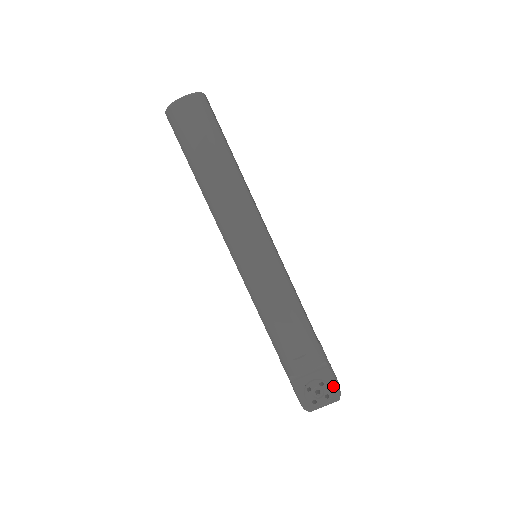
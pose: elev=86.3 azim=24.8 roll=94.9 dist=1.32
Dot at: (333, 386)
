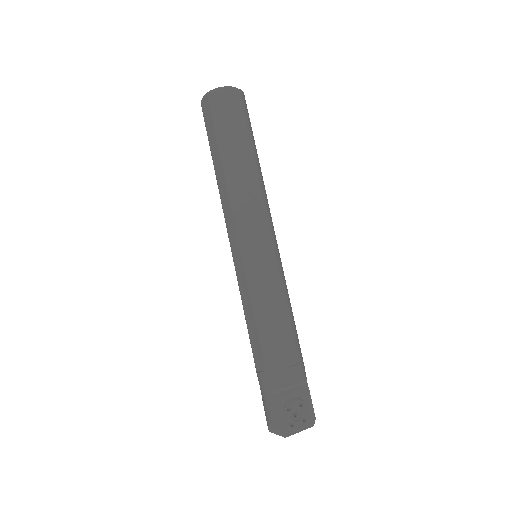
Dot at: (310, 409)
